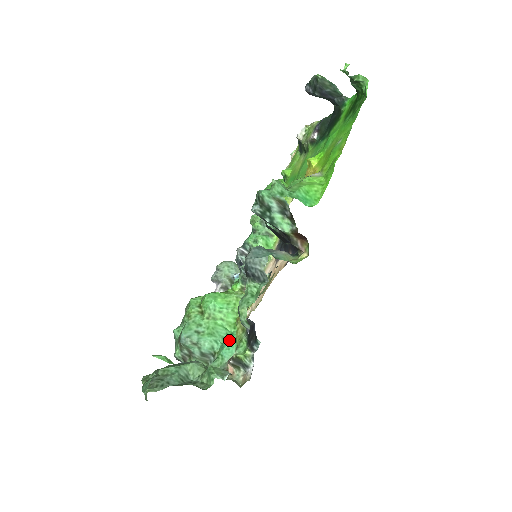
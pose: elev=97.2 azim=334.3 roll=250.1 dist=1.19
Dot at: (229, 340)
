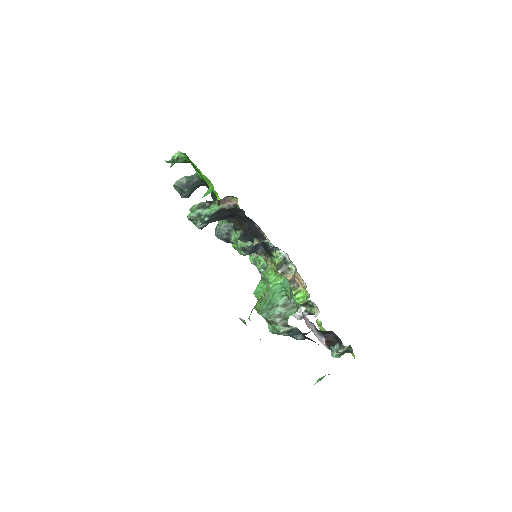
Dot at: occluded
